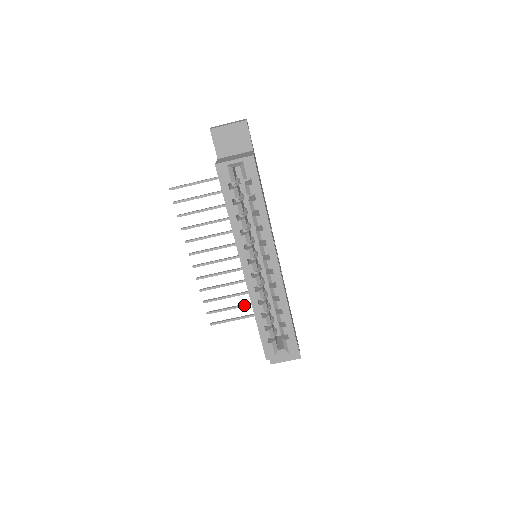
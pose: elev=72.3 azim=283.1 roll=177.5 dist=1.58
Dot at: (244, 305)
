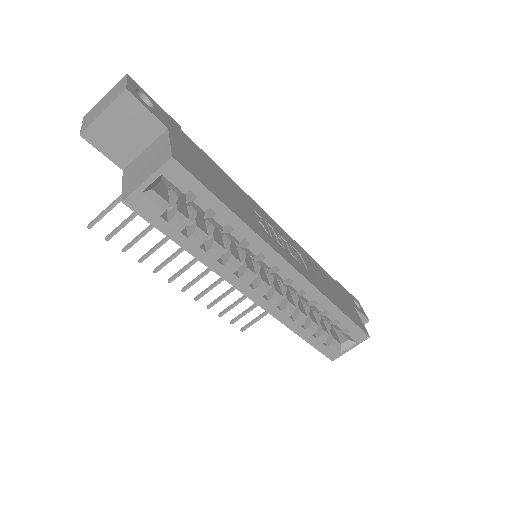
Dot at: occluded
